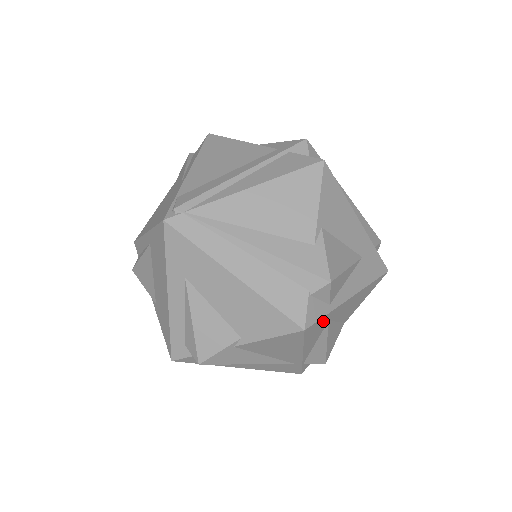
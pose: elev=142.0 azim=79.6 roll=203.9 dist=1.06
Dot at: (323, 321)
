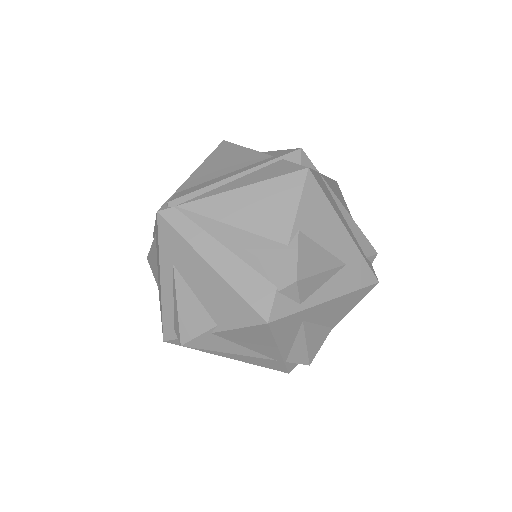
Dot at: (294, 319)
